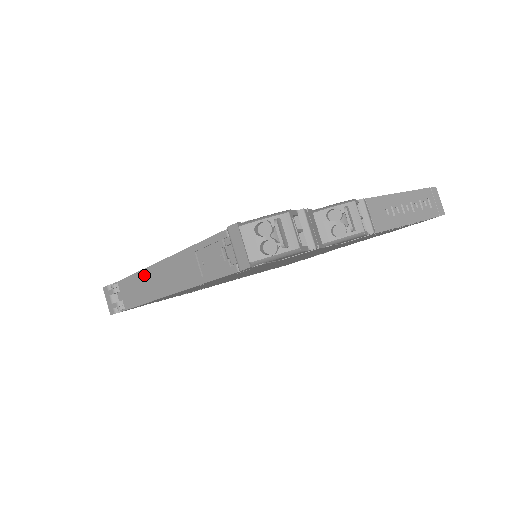
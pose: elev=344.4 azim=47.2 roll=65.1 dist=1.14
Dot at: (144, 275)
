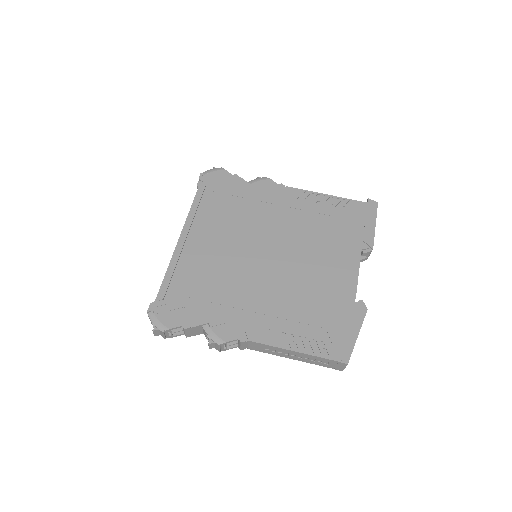
Dot at: (187, 220)
